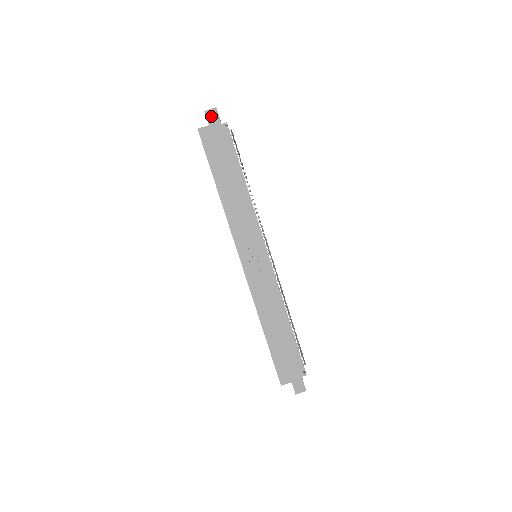
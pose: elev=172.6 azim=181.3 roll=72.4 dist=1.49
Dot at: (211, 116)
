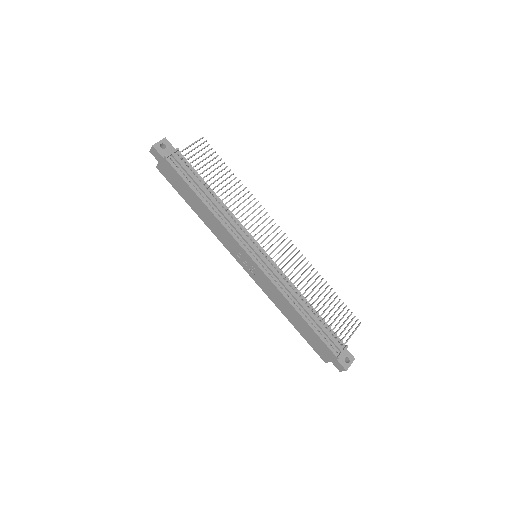
Dot at: (155, 154)
